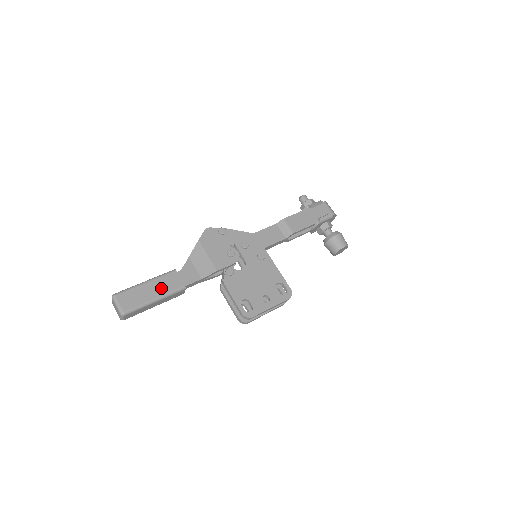
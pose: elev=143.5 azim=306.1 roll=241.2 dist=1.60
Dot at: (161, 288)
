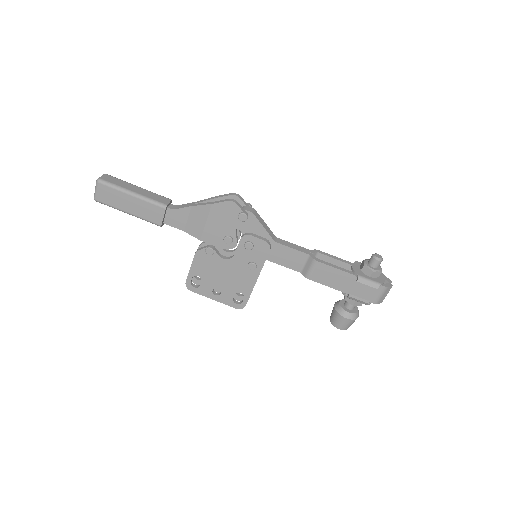
Dot at: (140, 210)
